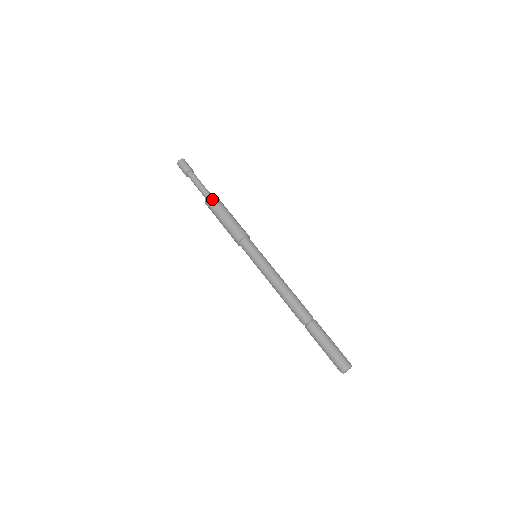
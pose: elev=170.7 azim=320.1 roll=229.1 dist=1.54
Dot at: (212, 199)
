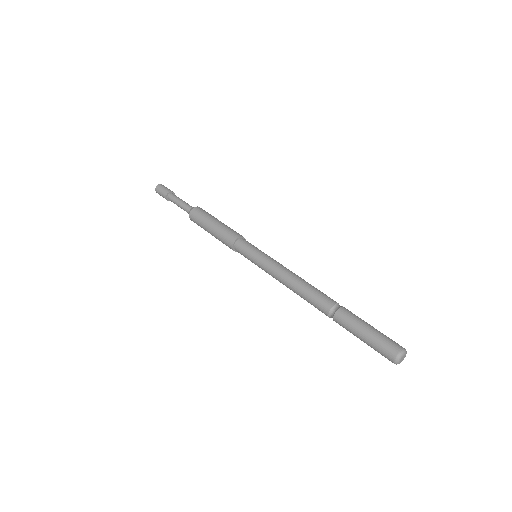
Dot at: (193, 215)
